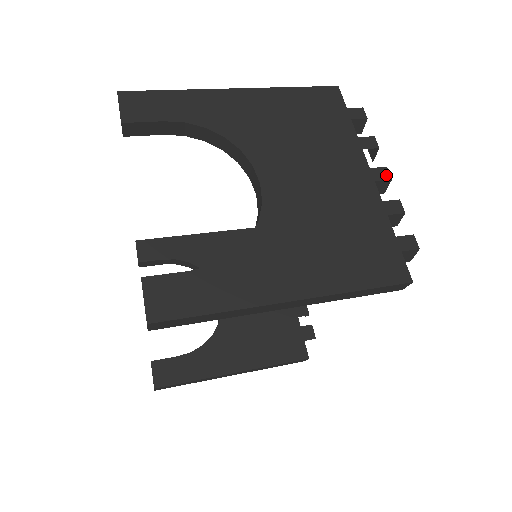
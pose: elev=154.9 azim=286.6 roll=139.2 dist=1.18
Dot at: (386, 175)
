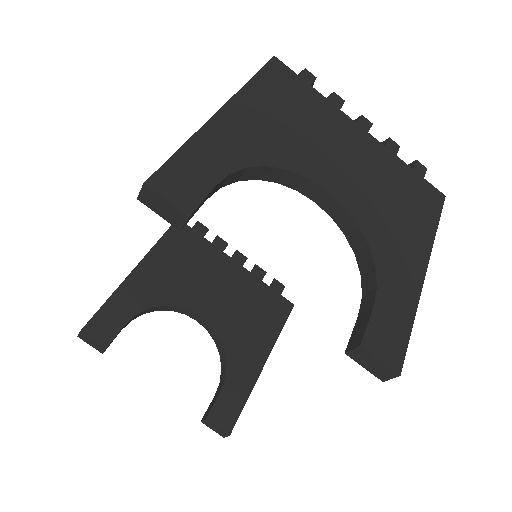
Dot at: (368, 122)
